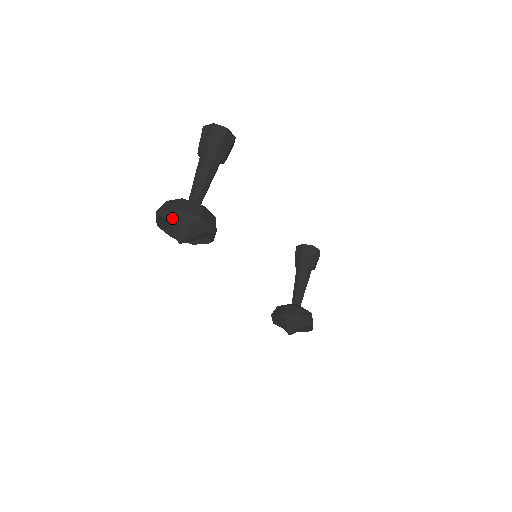
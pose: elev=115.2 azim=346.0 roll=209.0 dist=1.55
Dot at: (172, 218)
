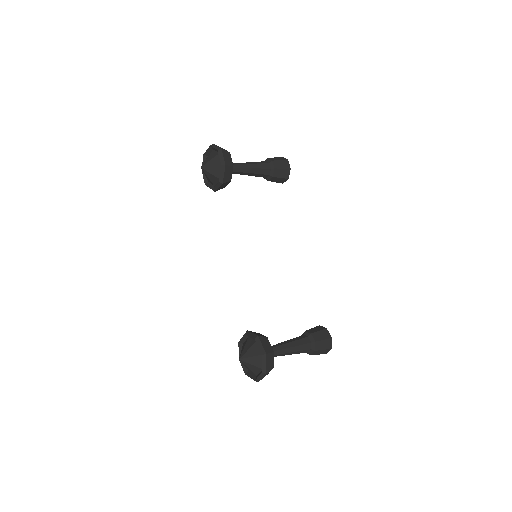
Dot at: occluded
